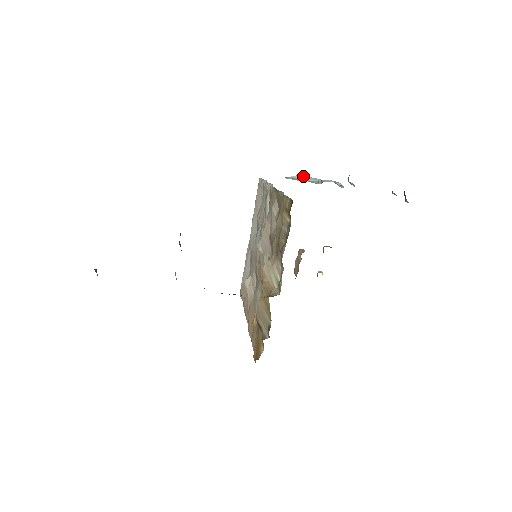
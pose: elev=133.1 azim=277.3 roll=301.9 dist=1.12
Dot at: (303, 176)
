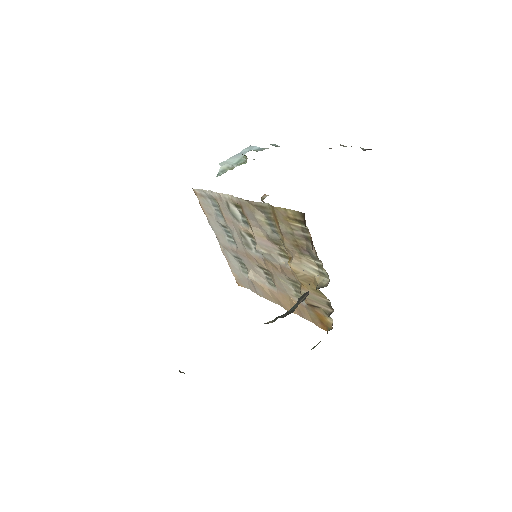
Dot at: (224, 162)
